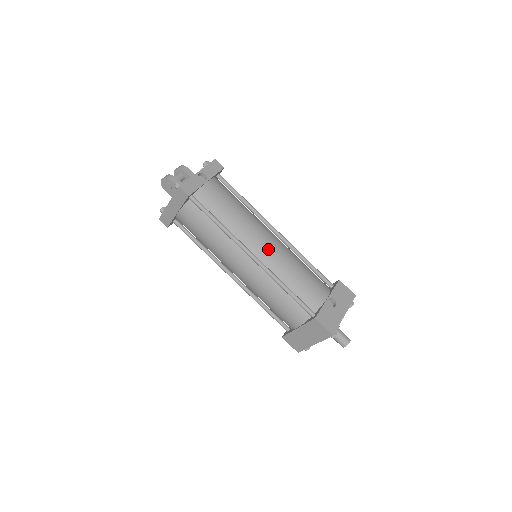
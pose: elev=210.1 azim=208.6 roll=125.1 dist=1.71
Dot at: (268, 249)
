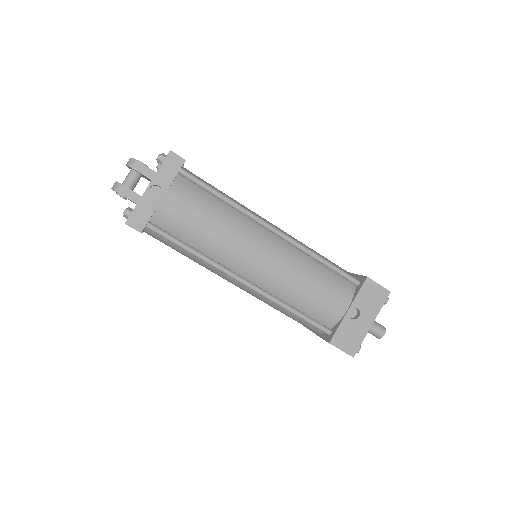
Dot at: (262, 268)
